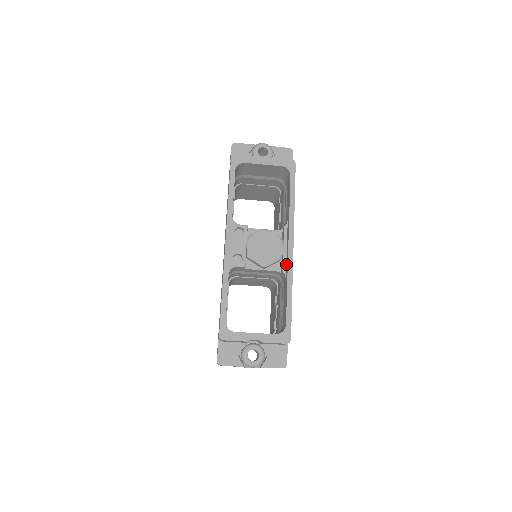
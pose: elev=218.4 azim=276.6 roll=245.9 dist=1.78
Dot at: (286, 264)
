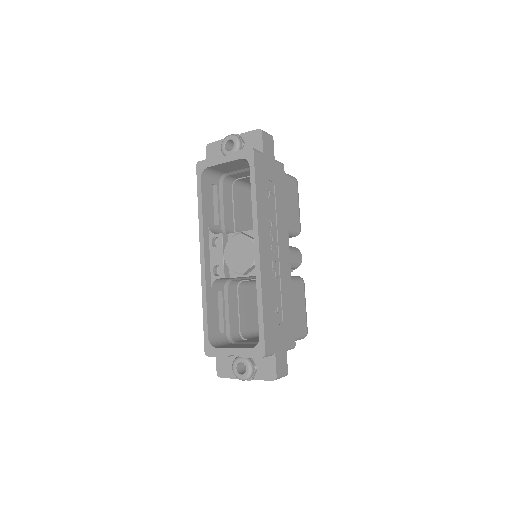
Dot at: occluded
